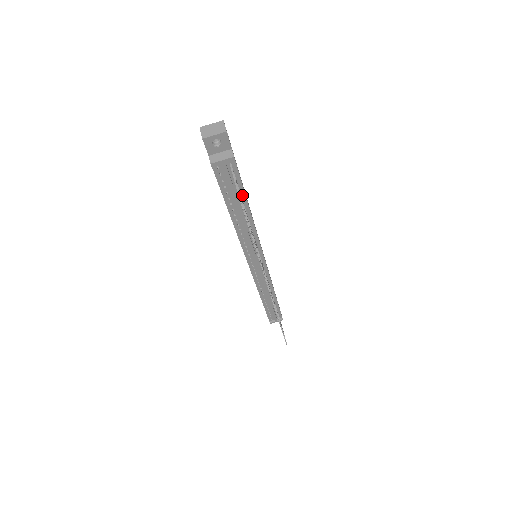
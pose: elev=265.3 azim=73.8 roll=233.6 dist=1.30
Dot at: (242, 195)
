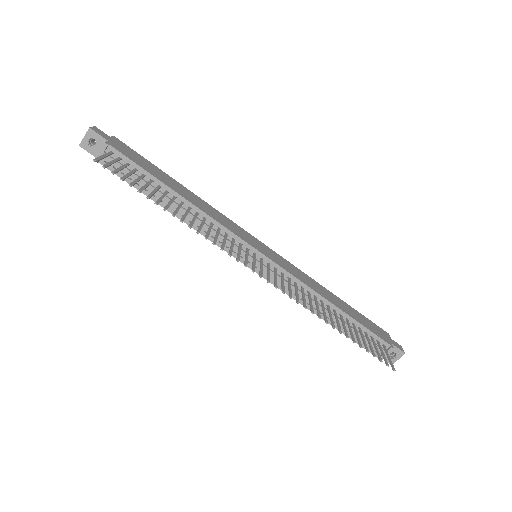
Dot at: (153, 180)
